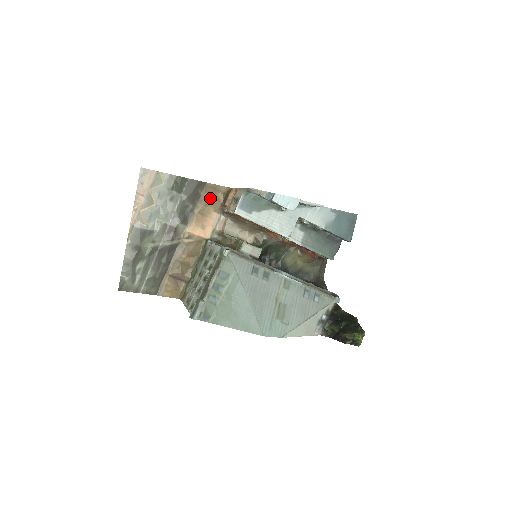
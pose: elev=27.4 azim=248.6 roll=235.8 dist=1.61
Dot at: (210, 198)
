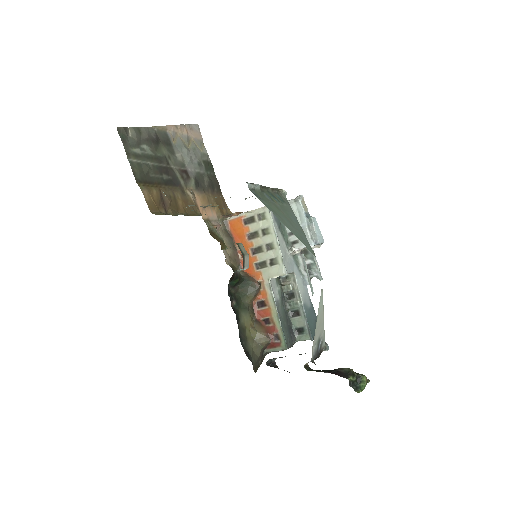
Dot at: (218, 202)
